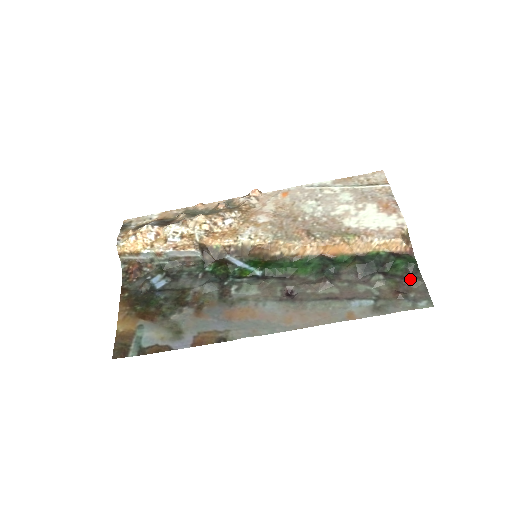
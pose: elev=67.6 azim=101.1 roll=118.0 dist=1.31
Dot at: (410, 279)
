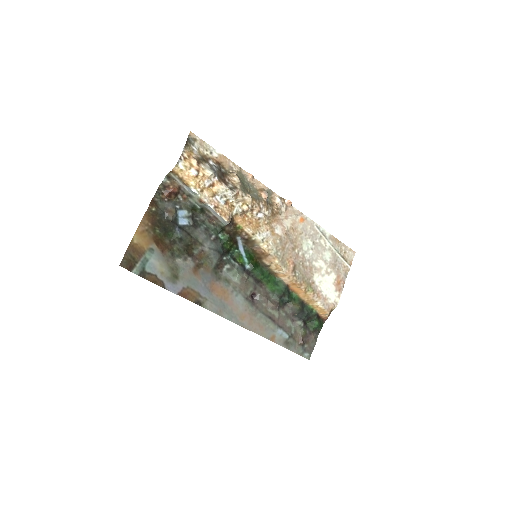
Dot at: (313, 337)
